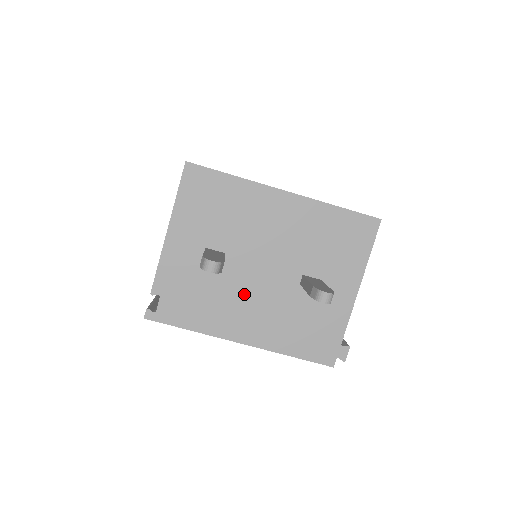
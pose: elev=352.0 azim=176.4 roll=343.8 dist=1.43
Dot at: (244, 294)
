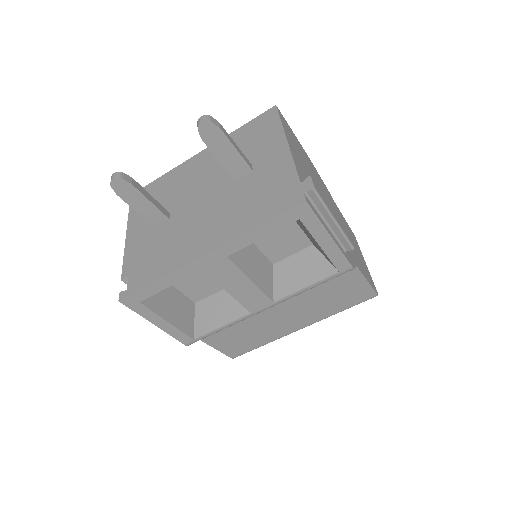
Dot at: (193, 222)
